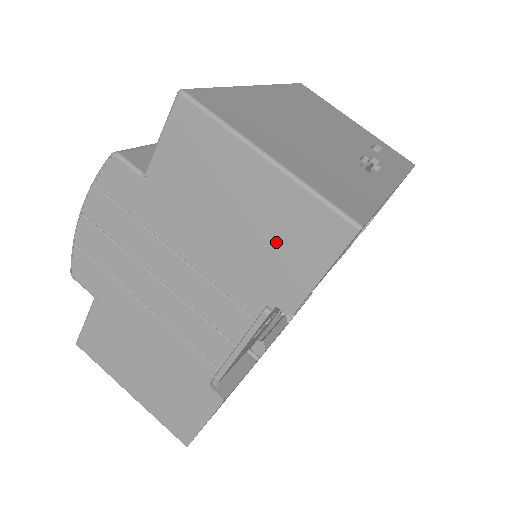
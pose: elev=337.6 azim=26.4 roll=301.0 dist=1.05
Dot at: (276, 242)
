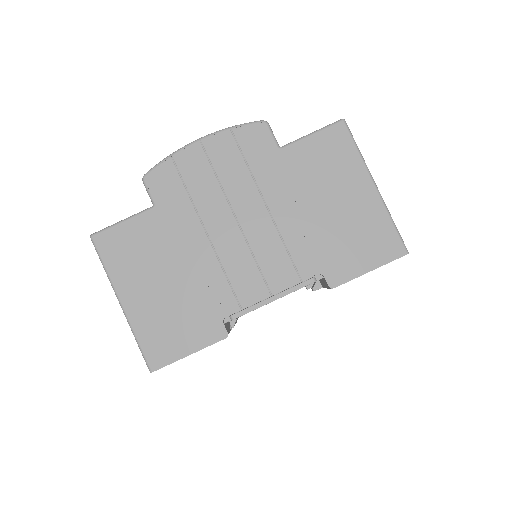
Dot at: (351, 237)
